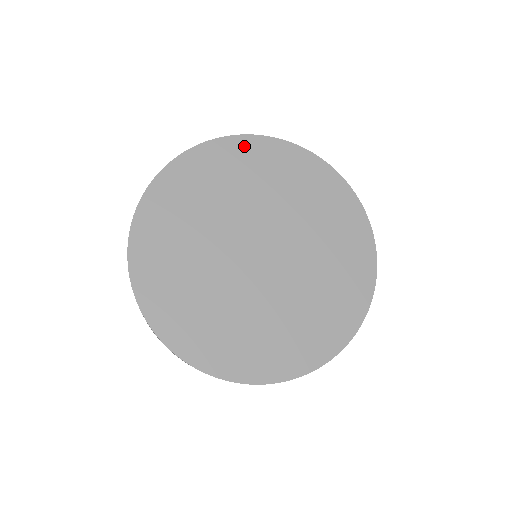
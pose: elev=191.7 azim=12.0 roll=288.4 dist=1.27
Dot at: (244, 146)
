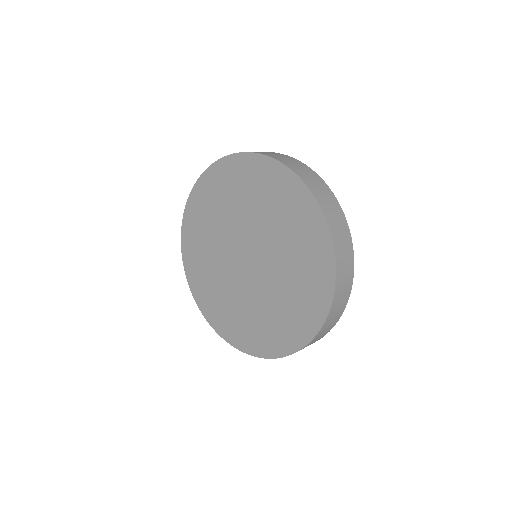
Dot at: (210, 178)
